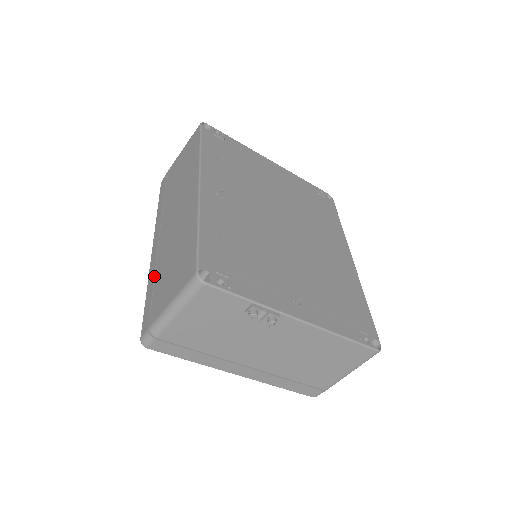
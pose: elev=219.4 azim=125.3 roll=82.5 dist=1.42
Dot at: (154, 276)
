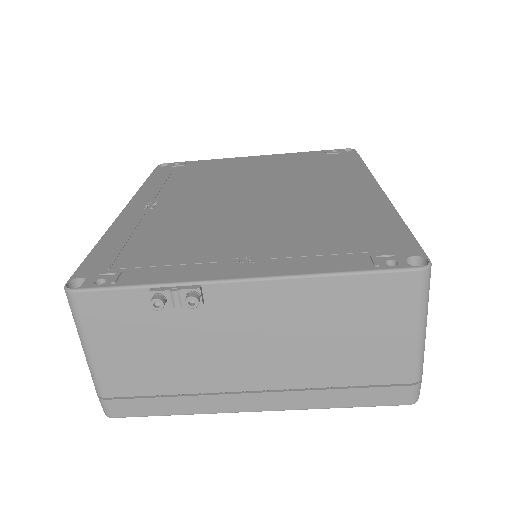
Dot at: occluded
